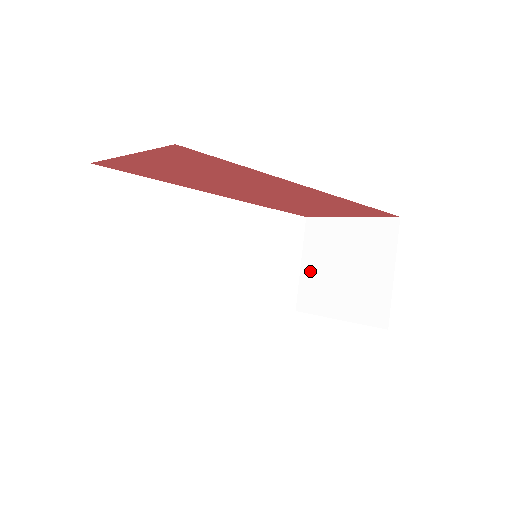
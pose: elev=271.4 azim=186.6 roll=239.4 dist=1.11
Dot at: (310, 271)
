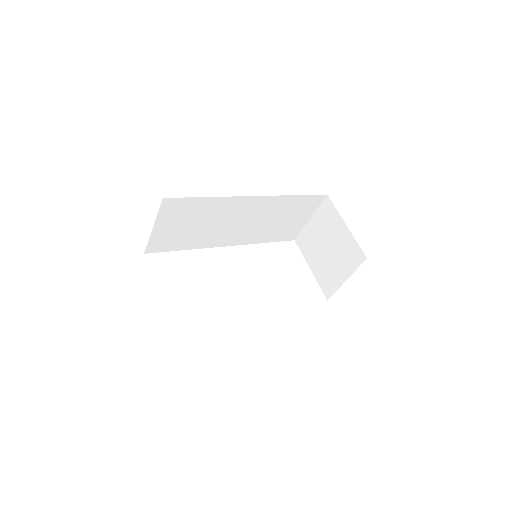
Dot at: (312, 229)
